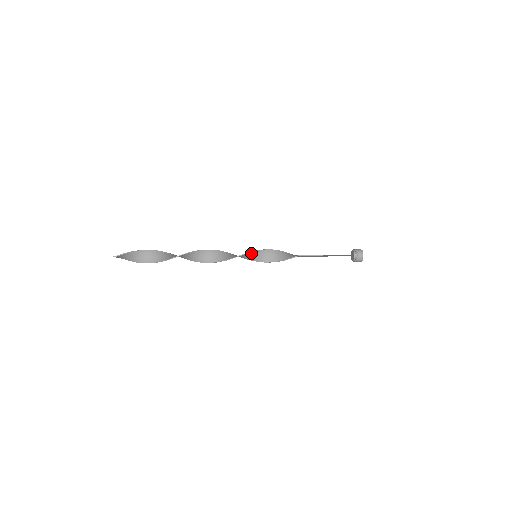
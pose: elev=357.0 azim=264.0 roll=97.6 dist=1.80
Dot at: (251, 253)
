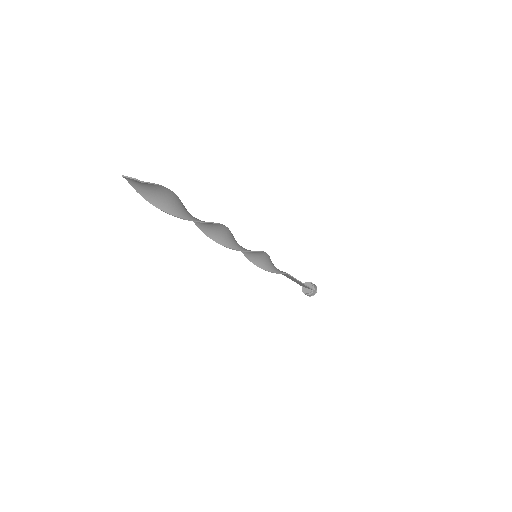
Dot at: (258, 252)
